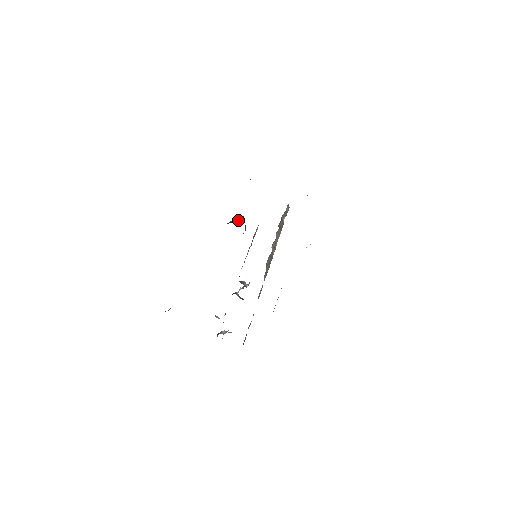
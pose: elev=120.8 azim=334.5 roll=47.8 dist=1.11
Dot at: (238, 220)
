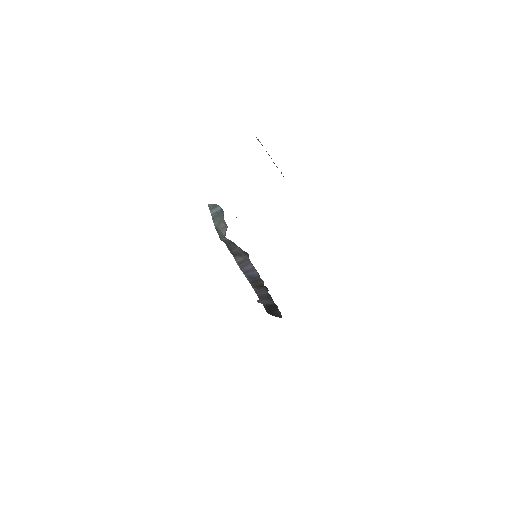
Dot at: occluded
